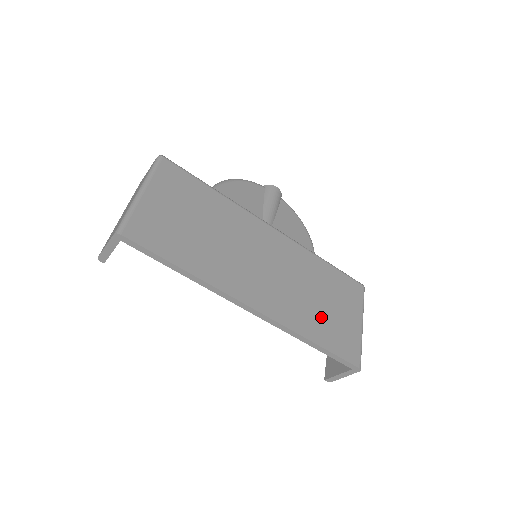
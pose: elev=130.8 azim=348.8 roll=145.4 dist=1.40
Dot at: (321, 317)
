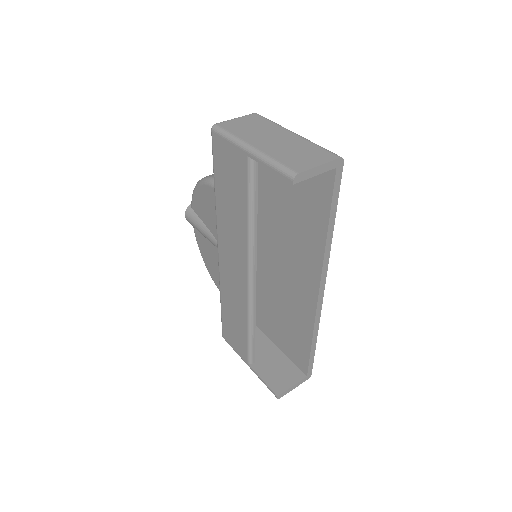
Dot at: occluded
